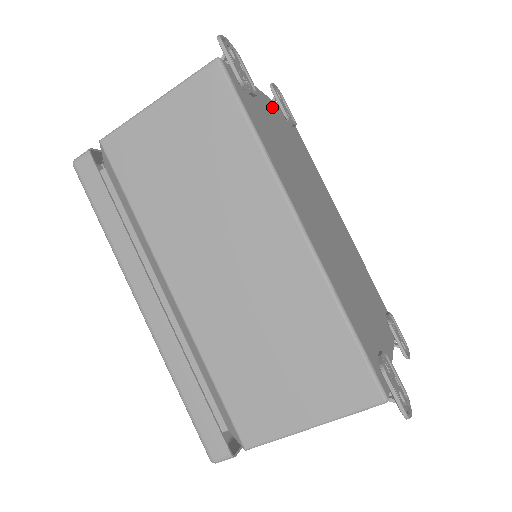
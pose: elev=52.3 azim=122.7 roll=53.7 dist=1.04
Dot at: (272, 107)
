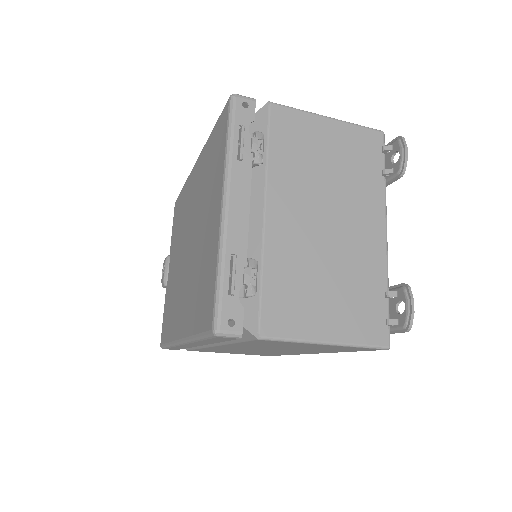
Dot at: occluded
